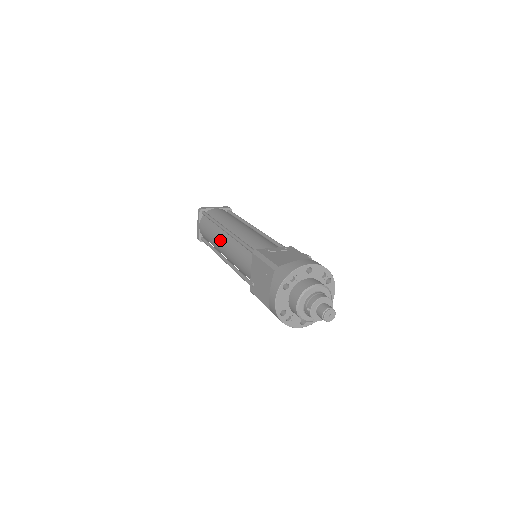
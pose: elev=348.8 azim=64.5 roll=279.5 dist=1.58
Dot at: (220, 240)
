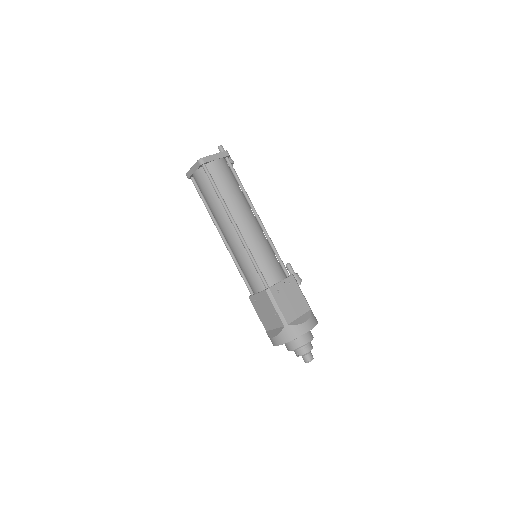
Dot at: (225, 226)
